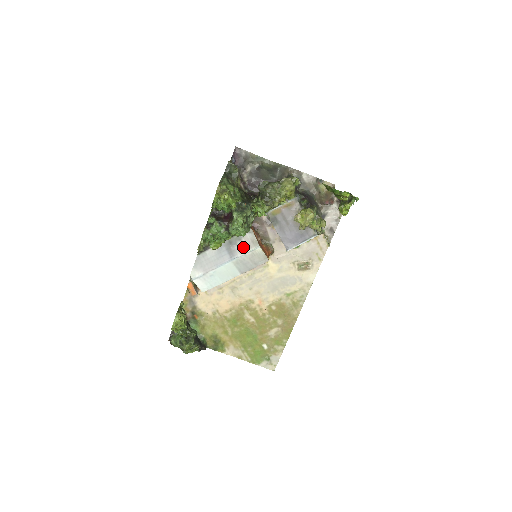
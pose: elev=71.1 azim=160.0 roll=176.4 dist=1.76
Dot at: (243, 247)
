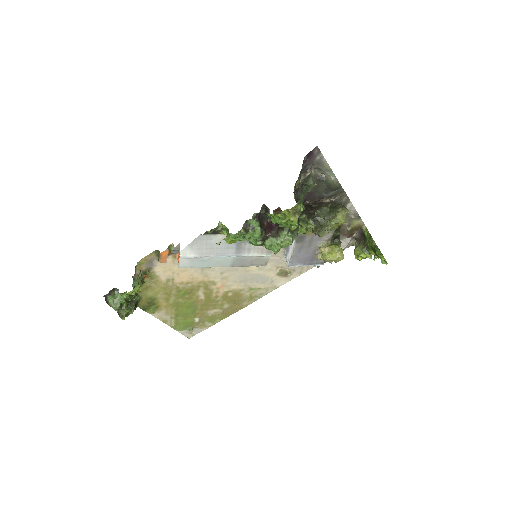
Dot at: (255, 249)
